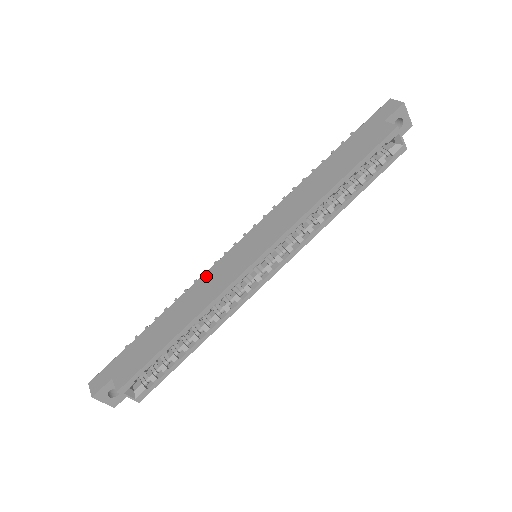
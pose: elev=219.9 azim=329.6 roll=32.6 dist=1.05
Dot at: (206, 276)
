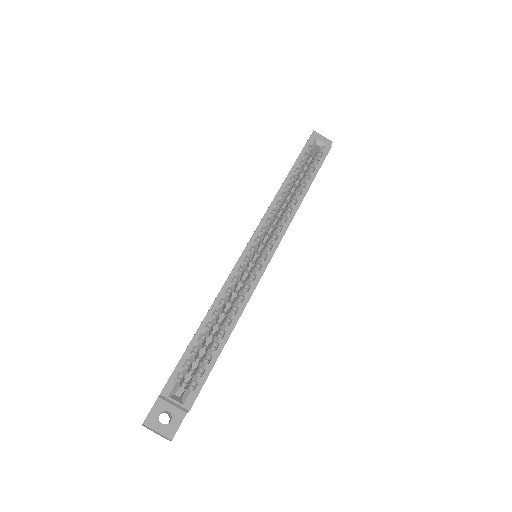
Dot at: occluded
